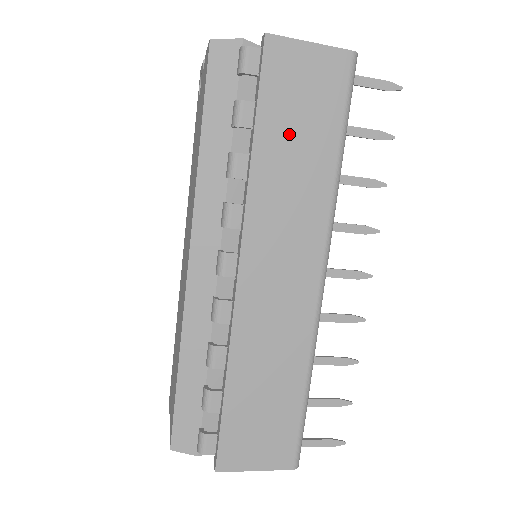
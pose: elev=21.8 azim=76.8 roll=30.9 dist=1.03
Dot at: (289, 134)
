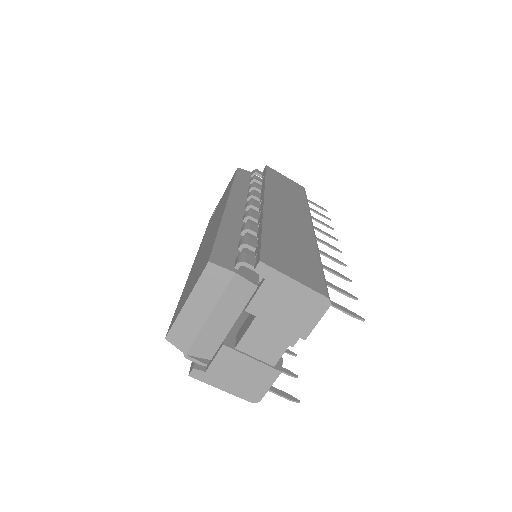
Dot at: (282, 186)
